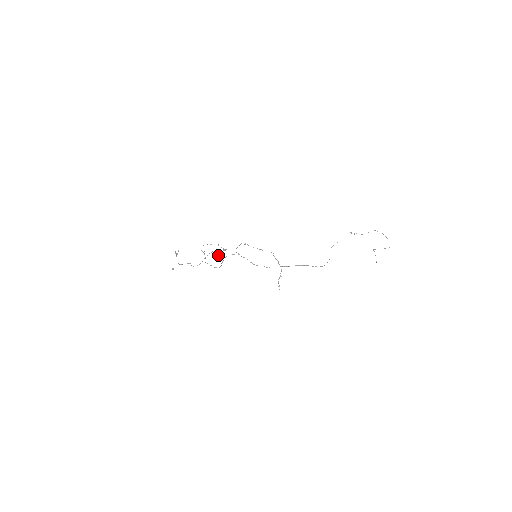
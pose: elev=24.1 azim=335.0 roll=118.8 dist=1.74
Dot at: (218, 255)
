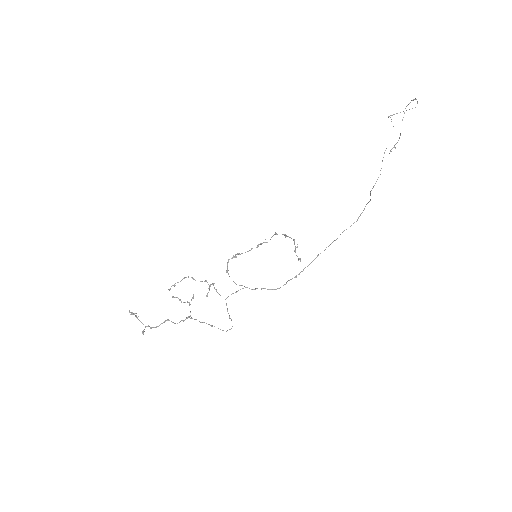
Dot at: occluded
